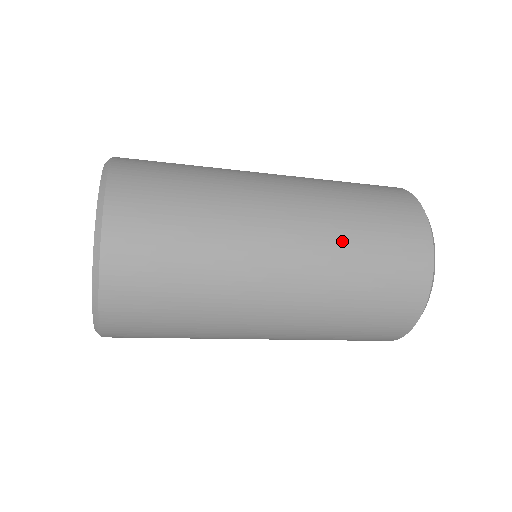
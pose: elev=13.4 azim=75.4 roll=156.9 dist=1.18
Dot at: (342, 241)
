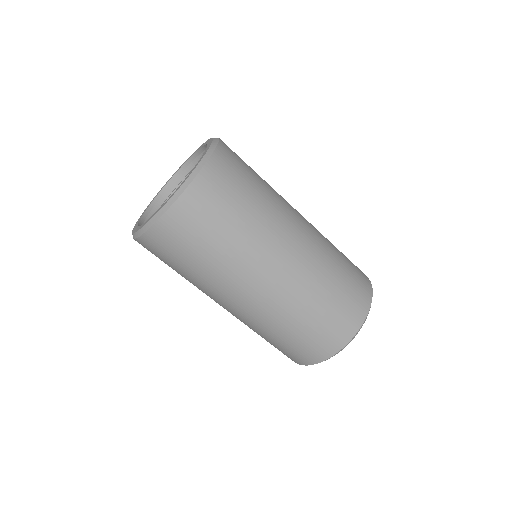
Dot at: occluded
